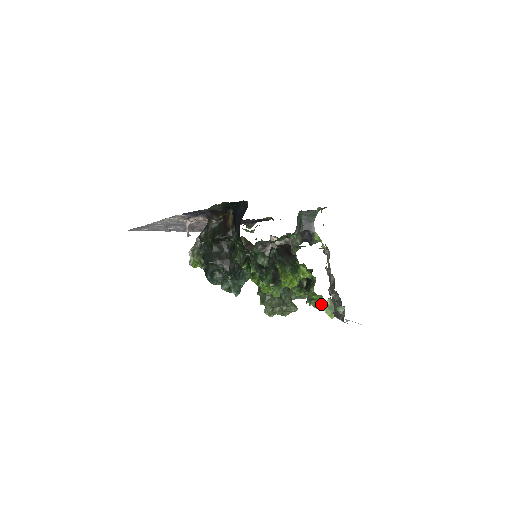
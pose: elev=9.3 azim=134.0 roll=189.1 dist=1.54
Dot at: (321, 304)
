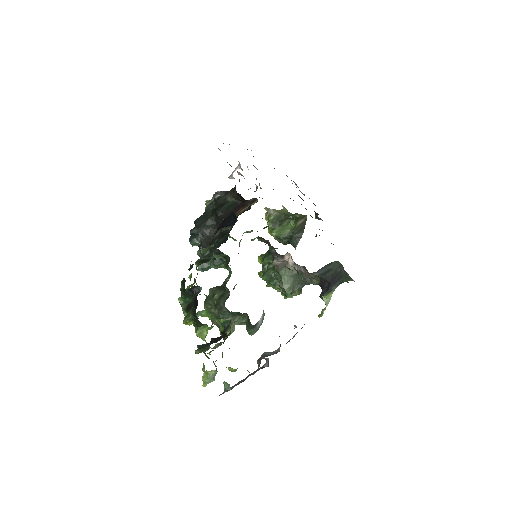
Dot at: occluded
